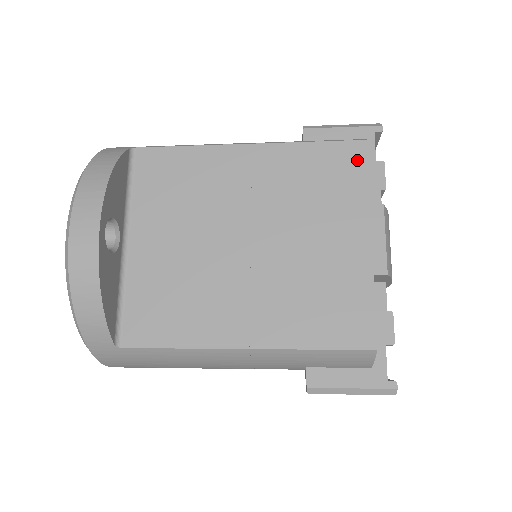
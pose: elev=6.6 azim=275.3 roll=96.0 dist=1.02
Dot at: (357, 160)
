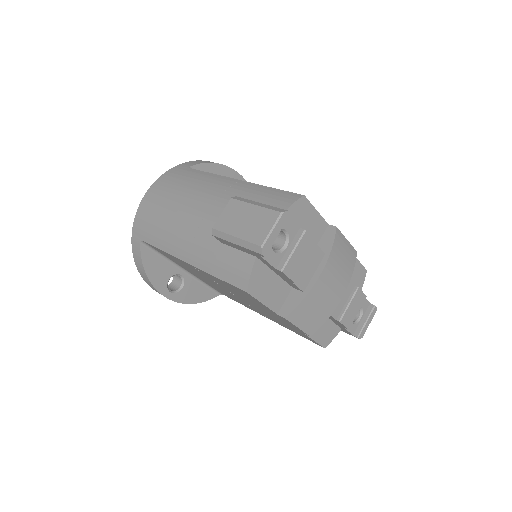
Dot at: (251, 297)
